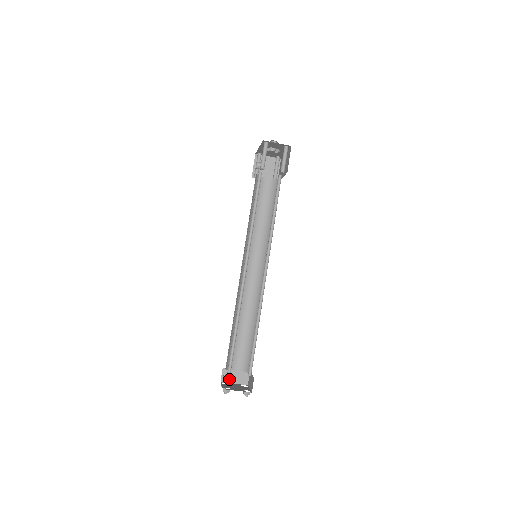
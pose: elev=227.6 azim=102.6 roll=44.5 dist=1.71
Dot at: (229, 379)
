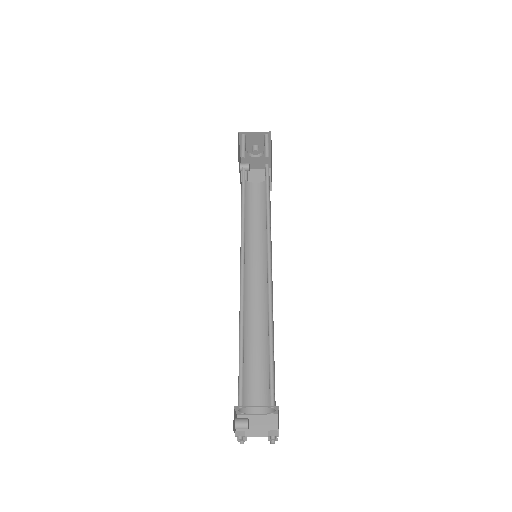
Dot at: (244, 420)
